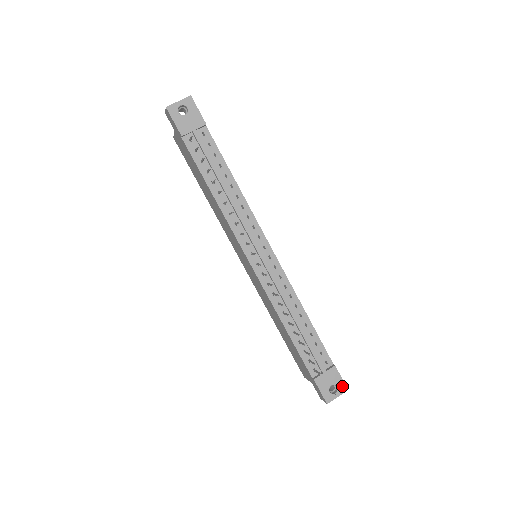
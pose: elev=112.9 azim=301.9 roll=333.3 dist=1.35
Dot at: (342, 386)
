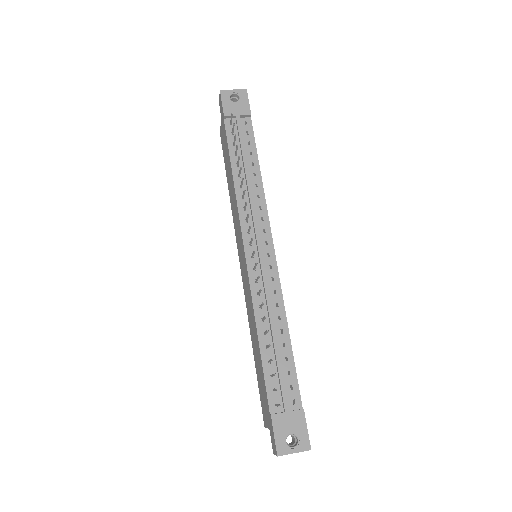
Dot at: (305, 441)
